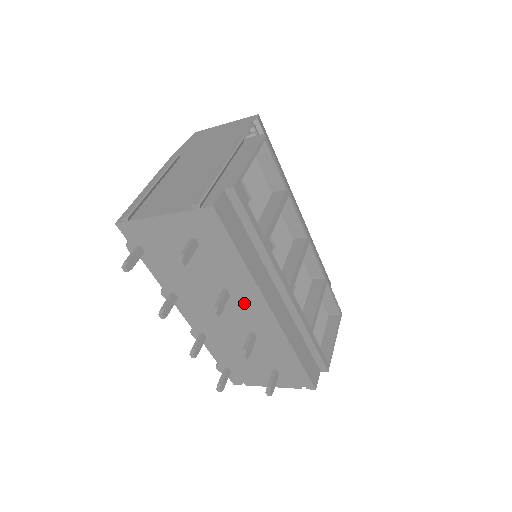
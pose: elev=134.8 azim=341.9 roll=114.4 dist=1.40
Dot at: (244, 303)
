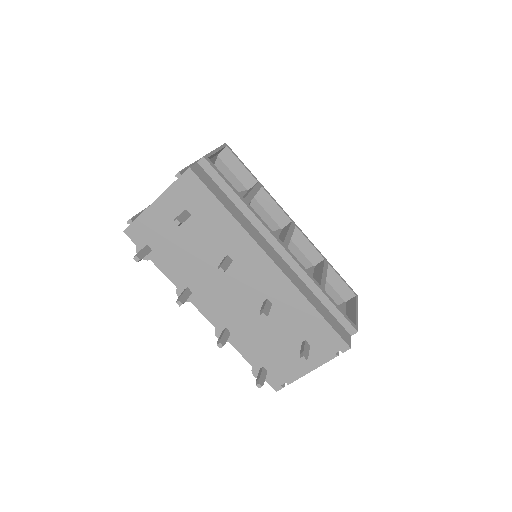
Dot at: (247, 264)
